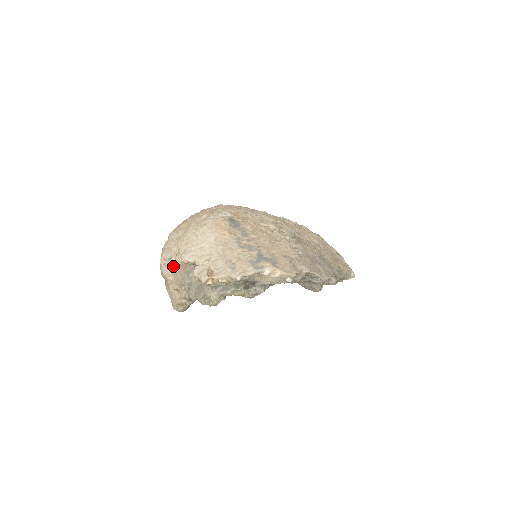
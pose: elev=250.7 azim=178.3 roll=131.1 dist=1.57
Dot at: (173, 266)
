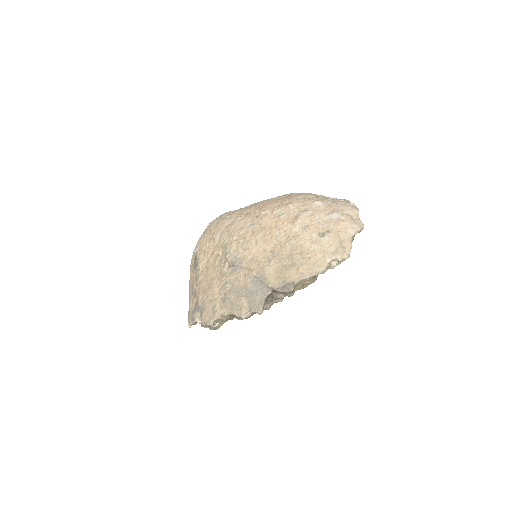
Dot at: occluded
